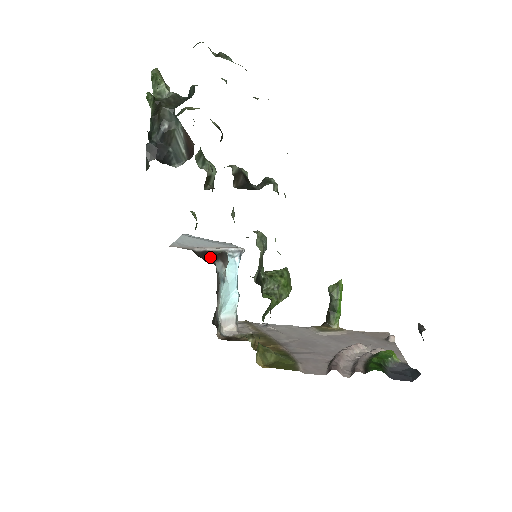
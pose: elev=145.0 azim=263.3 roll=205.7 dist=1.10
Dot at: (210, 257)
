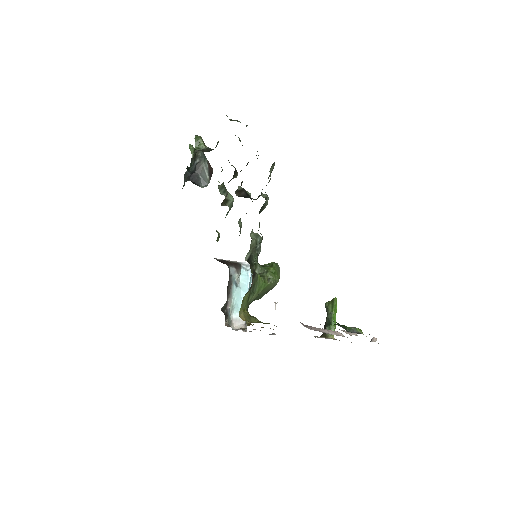
Dot at: (226, 263)
